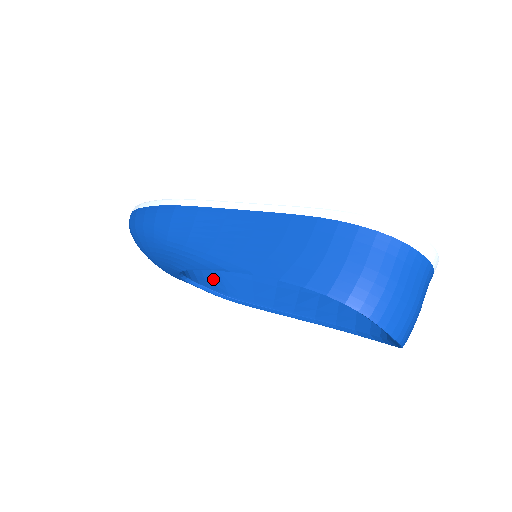
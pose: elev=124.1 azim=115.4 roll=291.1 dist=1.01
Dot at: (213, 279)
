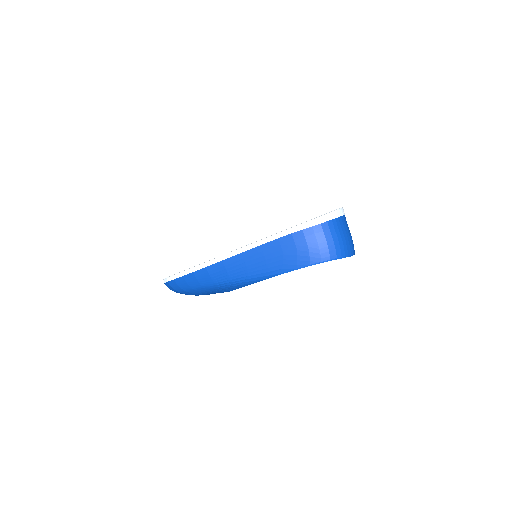
Dot at: occluded
